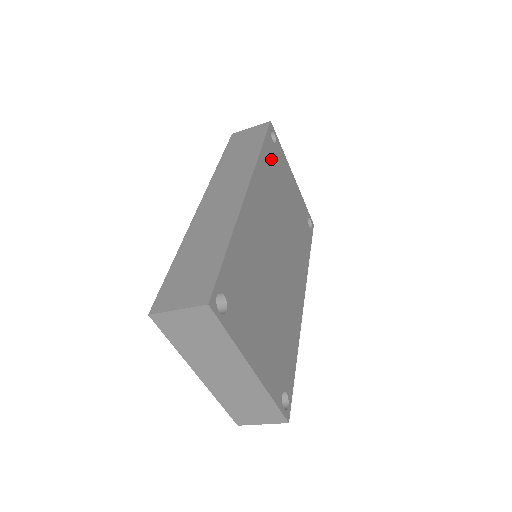
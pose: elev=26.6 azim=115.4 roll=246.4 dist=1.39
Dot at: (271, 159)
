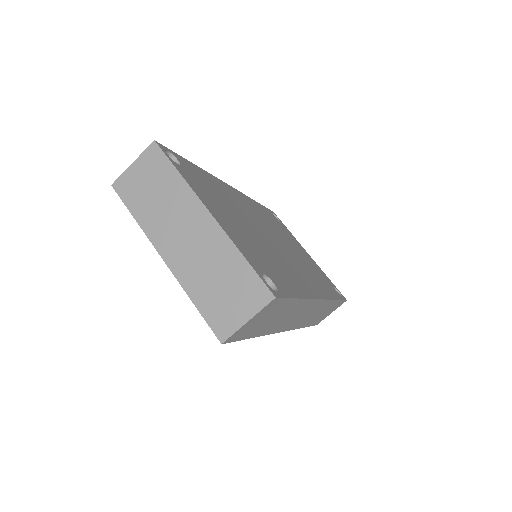
Dot at: (271, 217)
